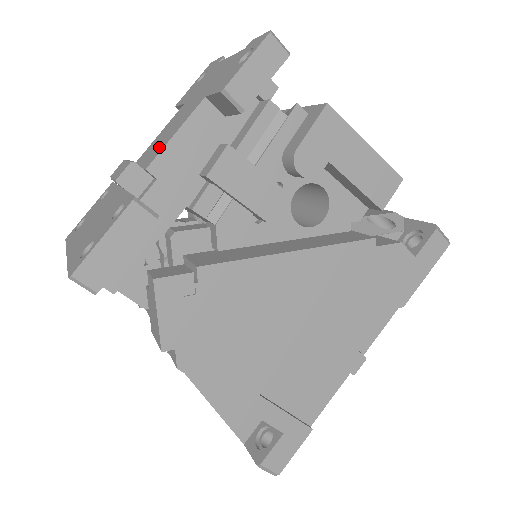
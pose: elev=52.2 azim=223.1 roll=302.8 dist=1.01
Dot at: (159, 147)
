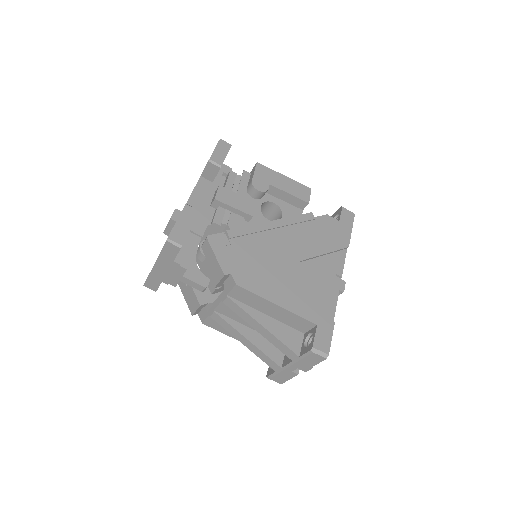
Dot at: occluded
